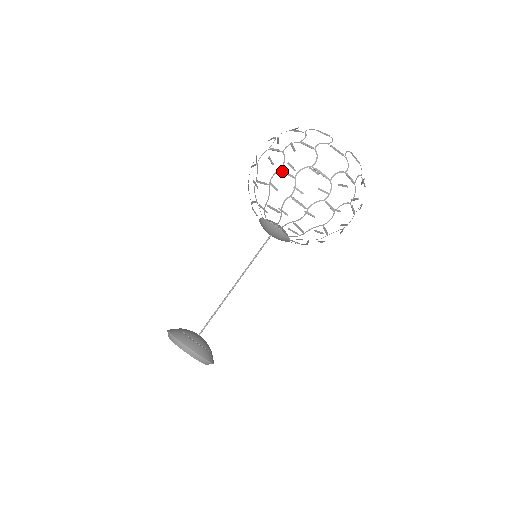
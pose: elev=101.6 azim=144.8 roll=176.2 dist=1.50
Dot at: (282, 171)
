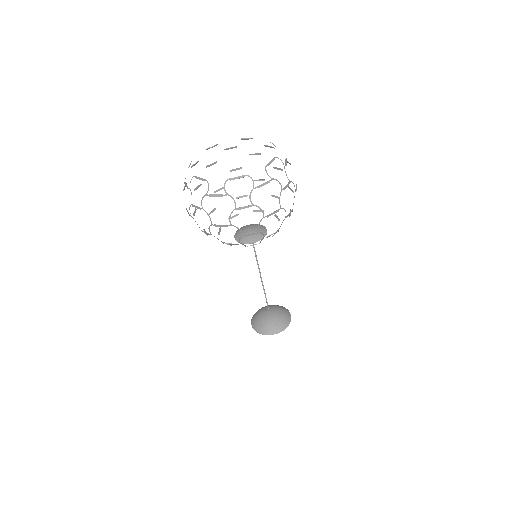
Dot at: occluded
